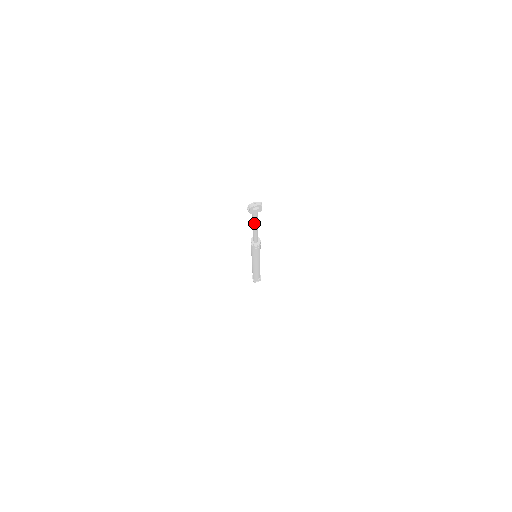
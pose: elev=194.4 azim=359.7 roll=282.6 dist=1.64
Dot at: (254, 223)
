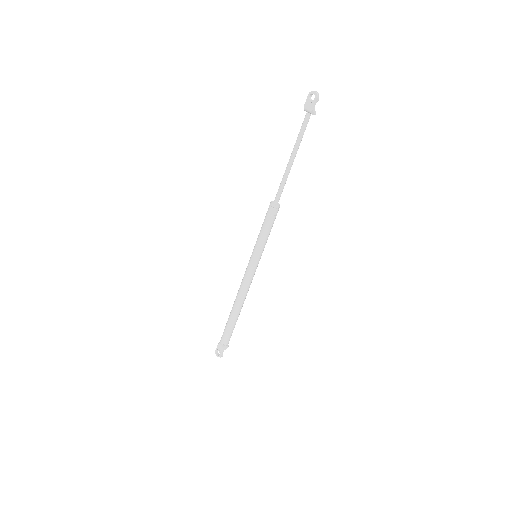
Dot at: (295, 143)
